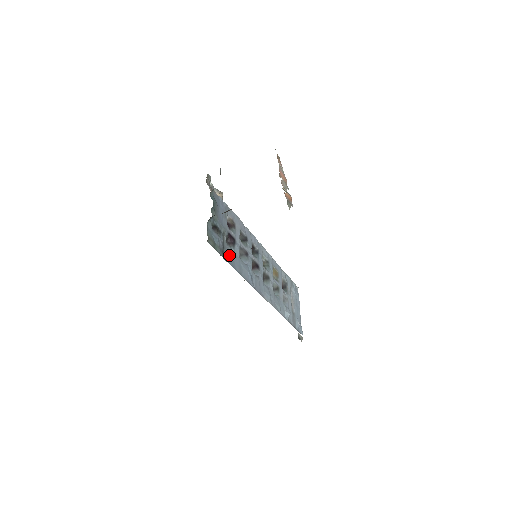
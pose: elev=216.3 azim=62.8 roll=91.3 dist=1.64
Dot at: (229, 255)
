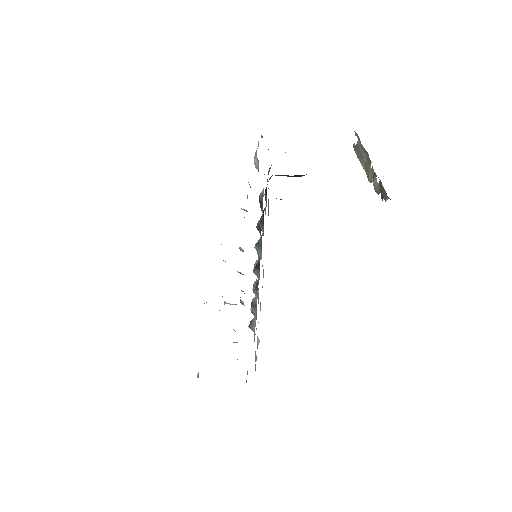
Dot at: occluded
